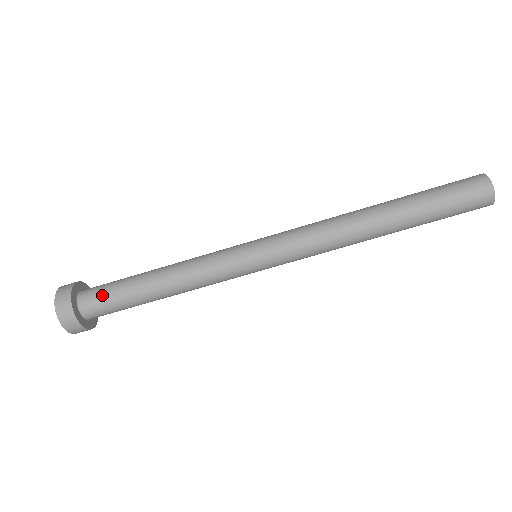
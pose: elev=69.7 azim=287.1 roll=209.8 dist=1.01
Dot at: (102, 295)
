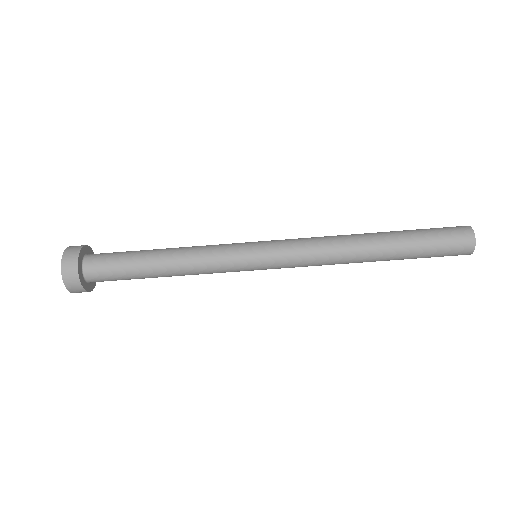
Dot at: (109, 274)
